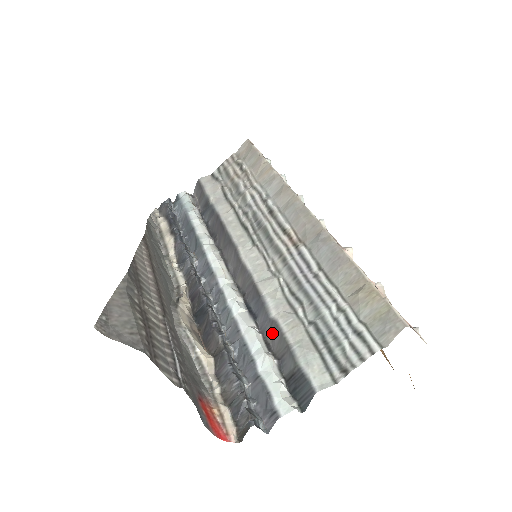
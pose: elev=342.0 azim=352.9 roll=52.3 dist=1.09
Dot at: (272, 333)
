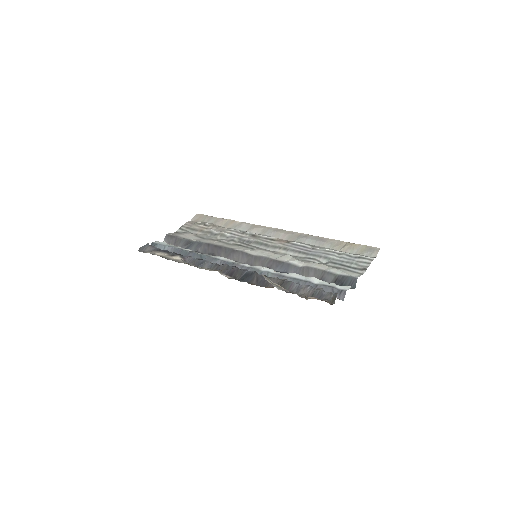
Dot at: (306, 273)
